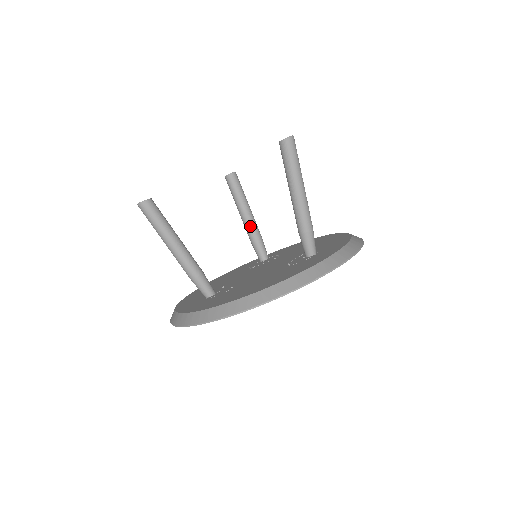
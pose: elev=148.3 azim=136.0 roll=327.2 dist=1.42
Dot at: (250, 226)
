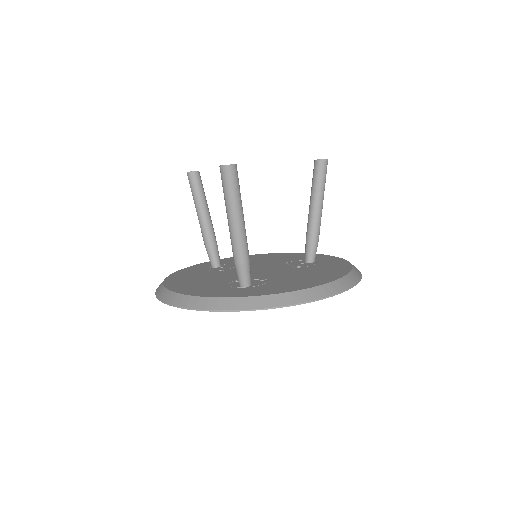
Dot at: (212, 229)
